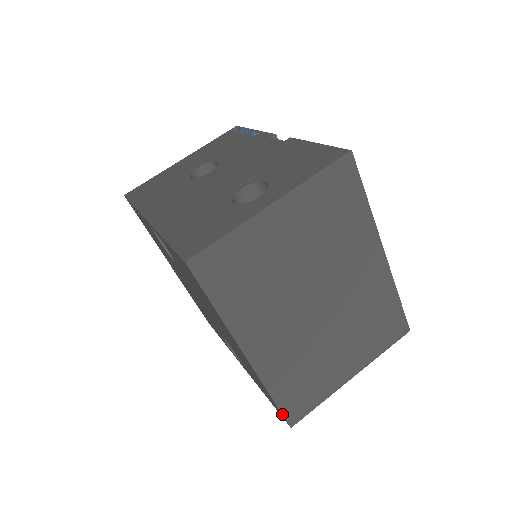
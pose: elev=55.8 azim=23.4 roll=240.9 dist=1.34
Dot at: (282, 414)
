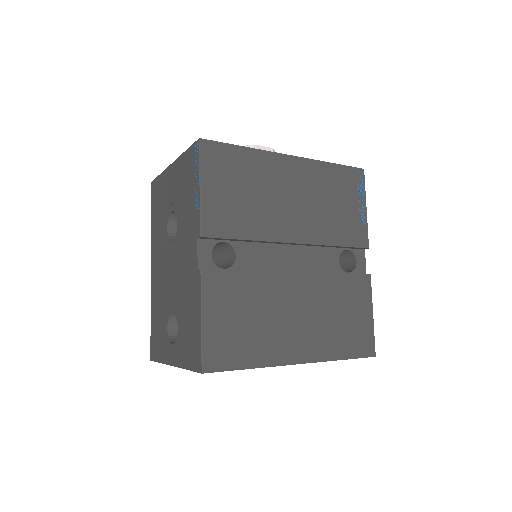
Dot at: occluded
